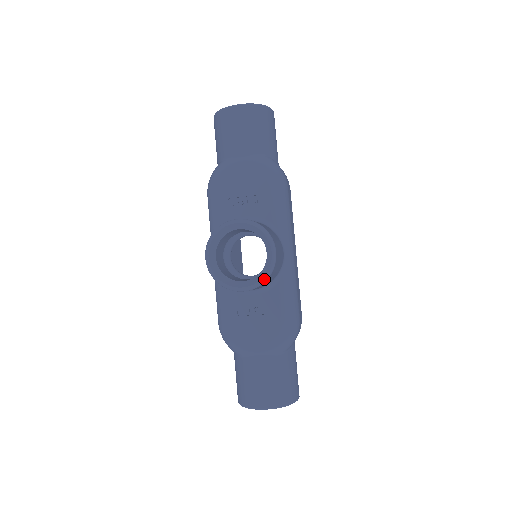
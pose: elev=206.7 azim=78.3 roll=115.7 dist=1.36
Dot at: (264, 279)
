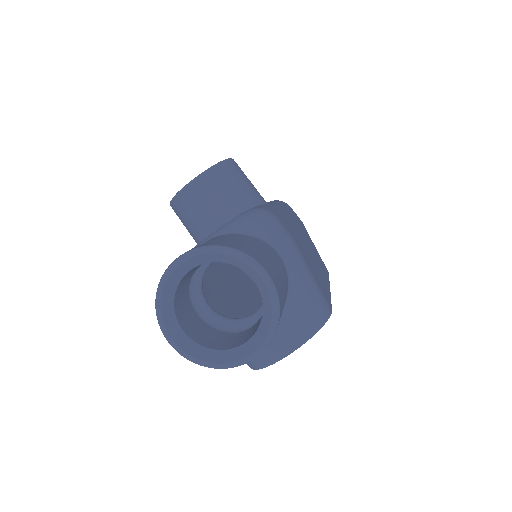
Dot at: (213, 166)
